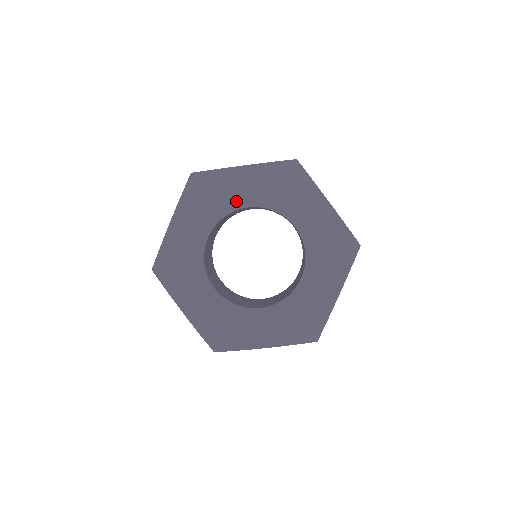
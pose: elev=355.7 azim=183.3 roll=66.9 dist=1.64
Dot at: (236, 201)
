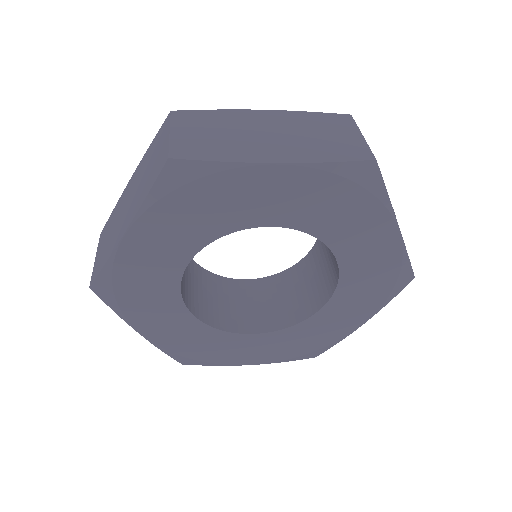
Dot at: (250, 216)
